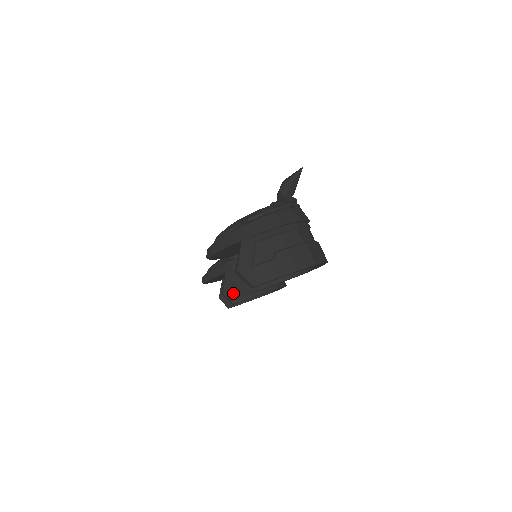
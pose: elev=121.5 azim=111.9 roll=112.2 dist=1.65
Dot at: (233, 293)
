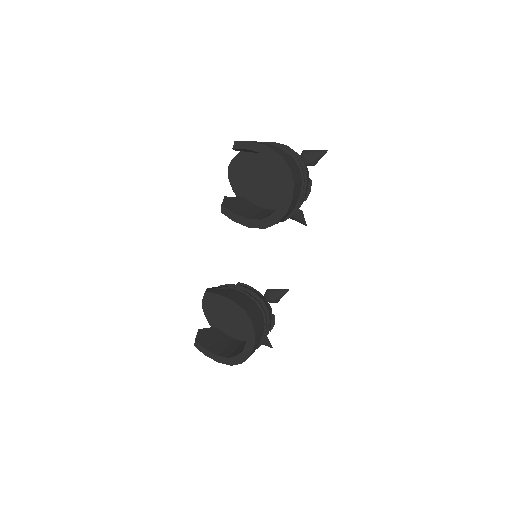
Dot at: (214, 289)
